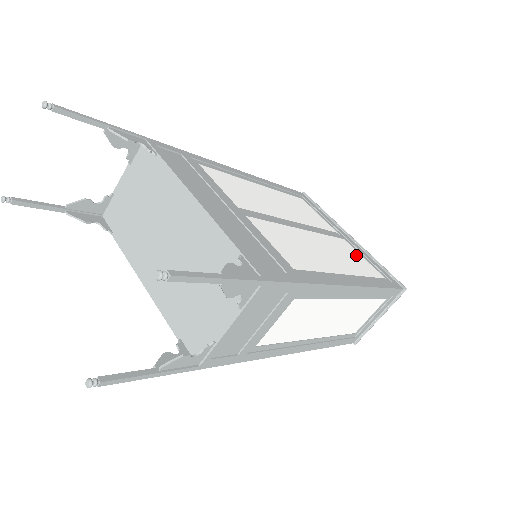
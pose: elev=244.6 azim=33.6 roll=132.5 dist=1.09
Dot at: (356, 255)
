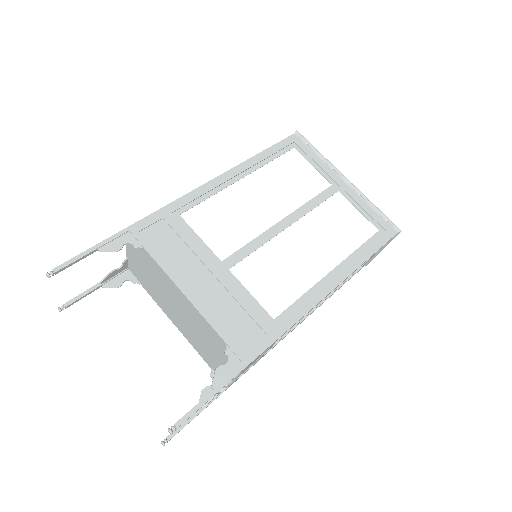
Dot at: (349, 214)
